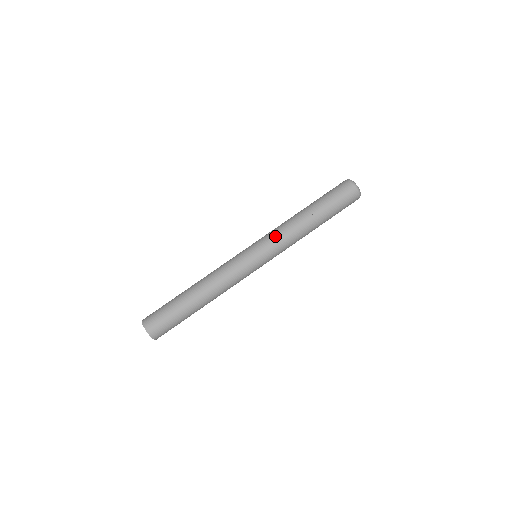
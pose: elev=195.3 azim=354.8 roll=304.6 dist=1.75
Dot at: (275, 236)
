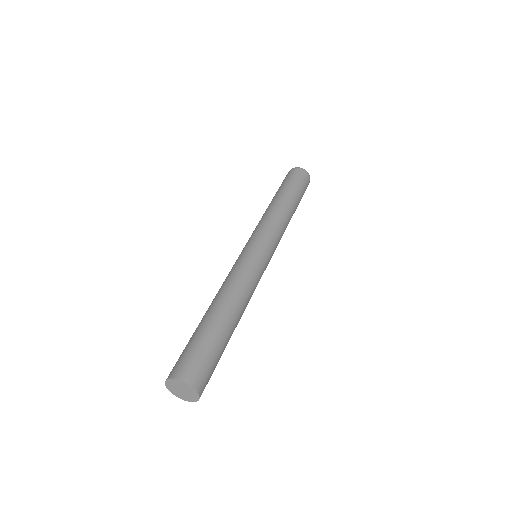
Dot at: (277, 231)
